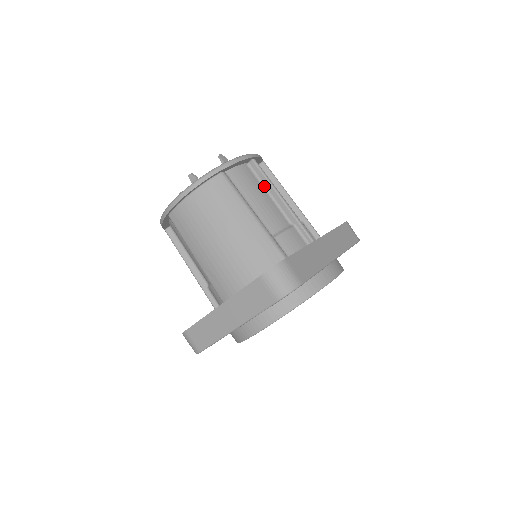
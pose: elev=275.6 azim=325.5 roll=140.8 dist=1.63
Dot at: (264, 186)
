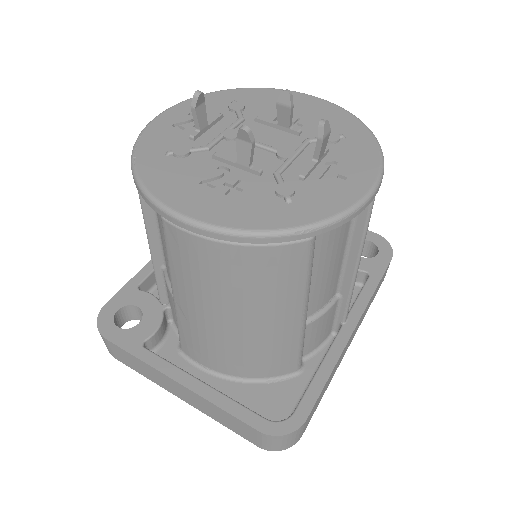
Dot at: (350, 238)
